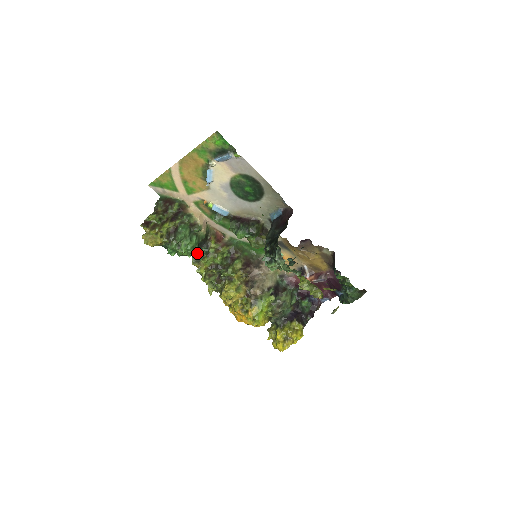
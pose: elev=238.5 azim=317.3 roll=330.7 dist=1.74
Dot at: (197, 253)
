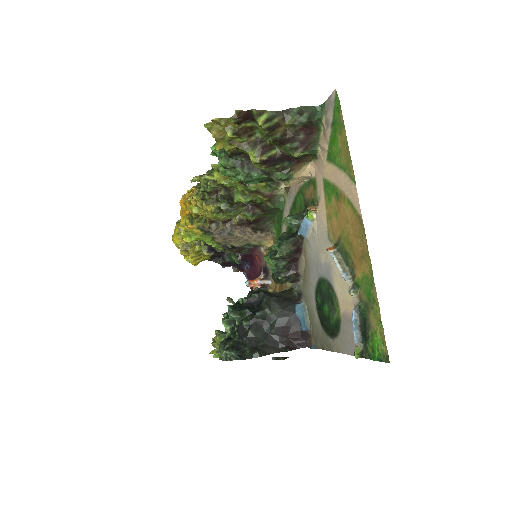
Dot at: occluded
